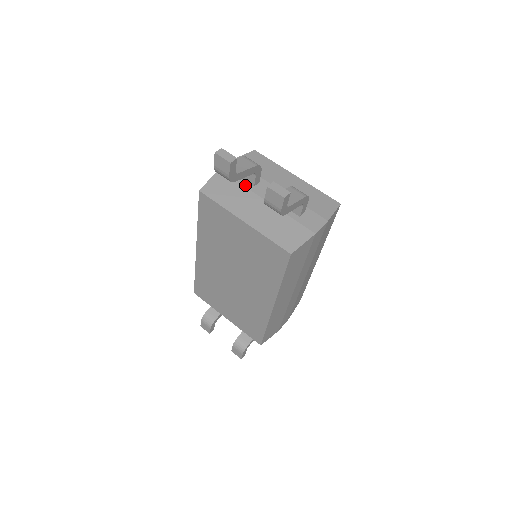
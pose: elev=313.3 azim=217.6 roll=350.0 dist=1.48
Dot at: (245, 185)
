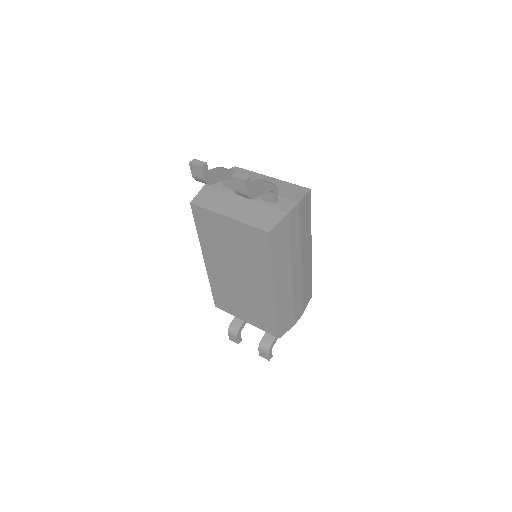
Dot at: (227, 191)
